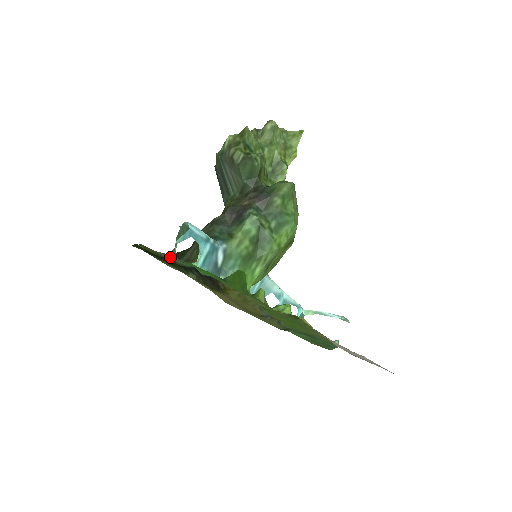
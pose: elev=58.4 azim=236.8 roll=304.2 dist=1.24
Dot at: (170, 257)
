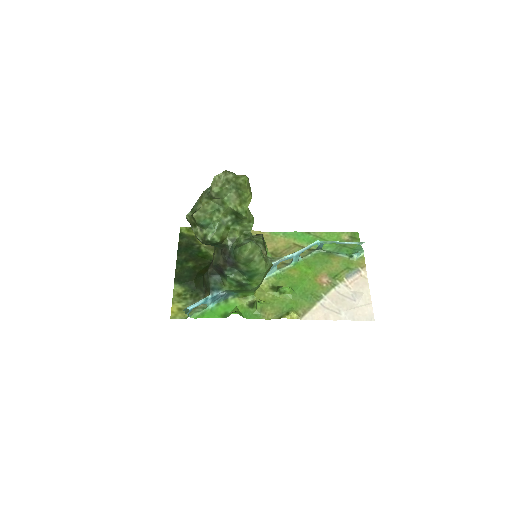
Dot at: (191, 312)
